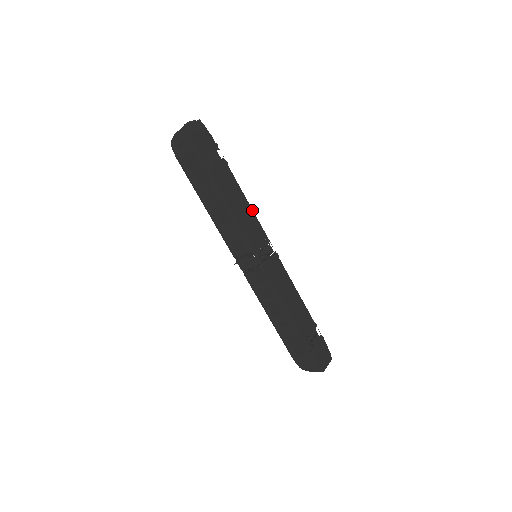
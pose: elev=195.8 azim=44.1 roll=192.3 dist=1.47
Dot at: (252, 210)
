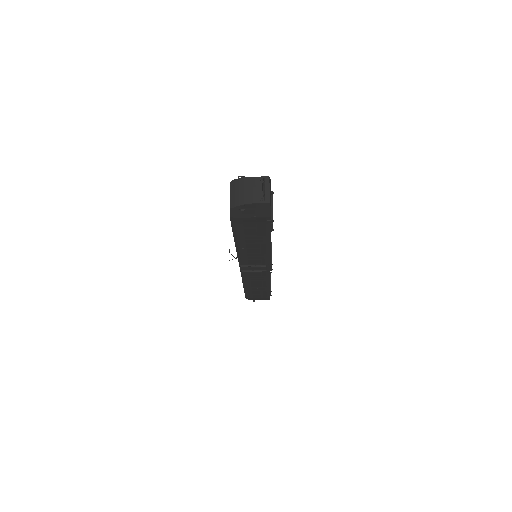
Dot at: occluded
